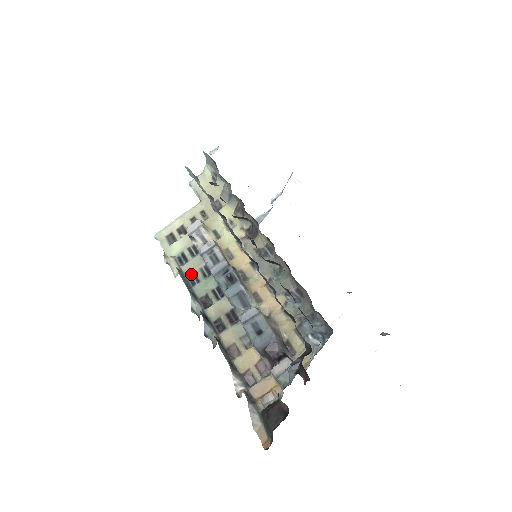
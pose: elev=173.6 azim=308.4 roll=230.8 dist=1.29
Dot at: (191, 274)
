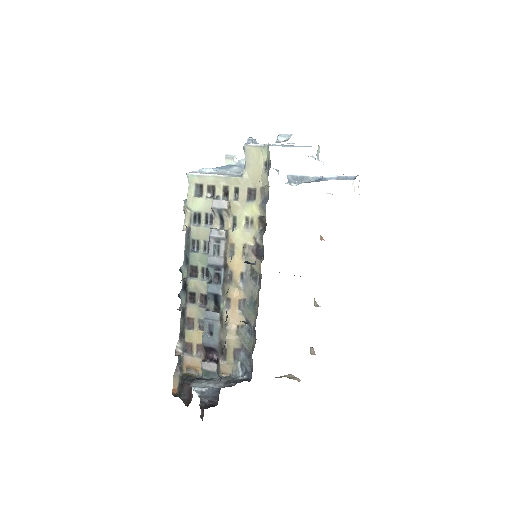
Dot at: (196, 239)
